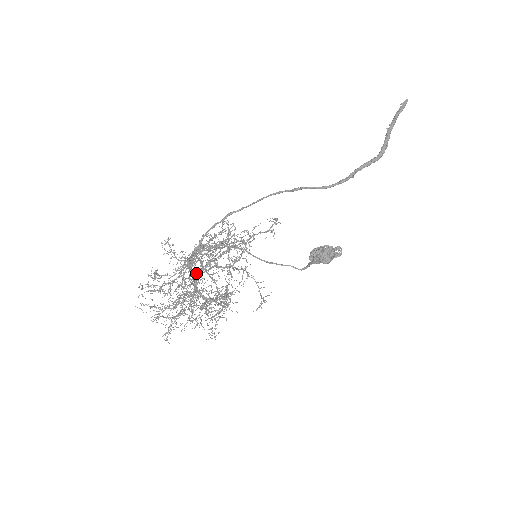
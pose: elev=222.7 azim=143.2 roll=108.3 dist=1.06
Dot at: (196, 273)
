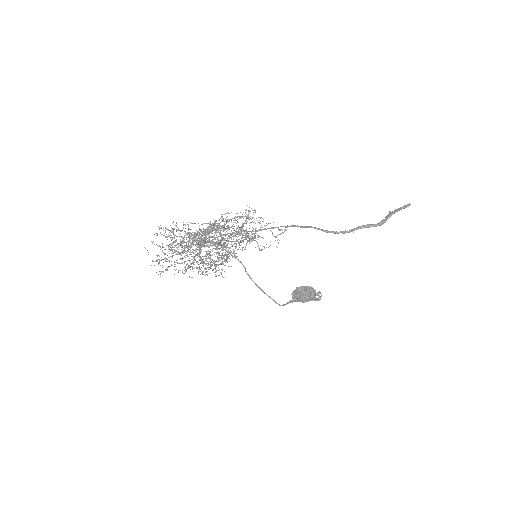
Dot at: occluded
